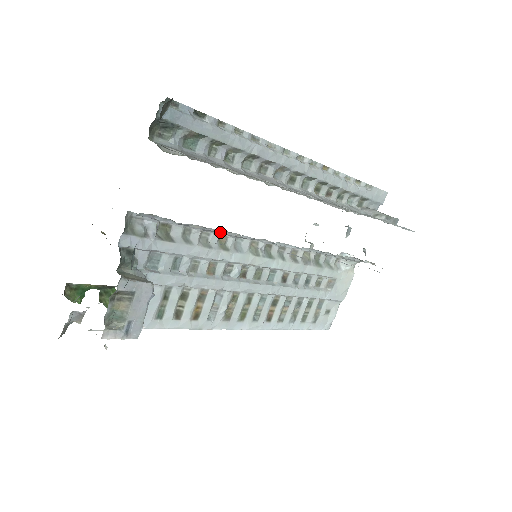
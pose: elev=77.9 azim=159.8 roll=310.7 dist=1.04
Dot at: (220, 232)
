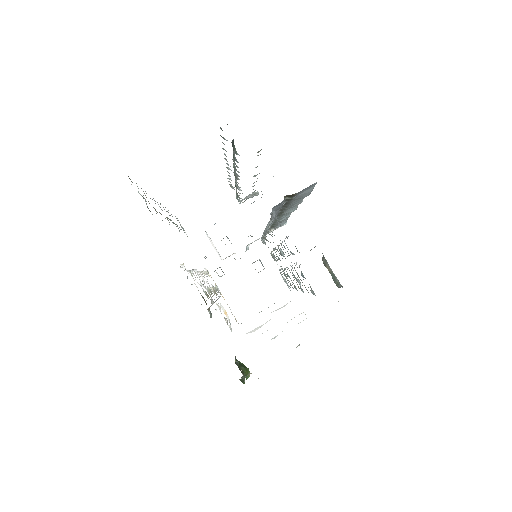
Dot at: (278, 212)
